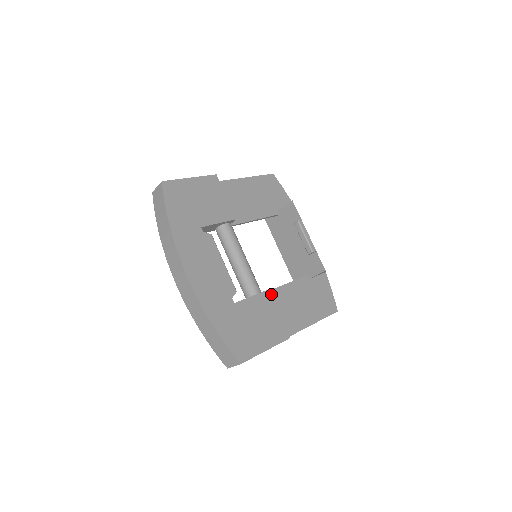
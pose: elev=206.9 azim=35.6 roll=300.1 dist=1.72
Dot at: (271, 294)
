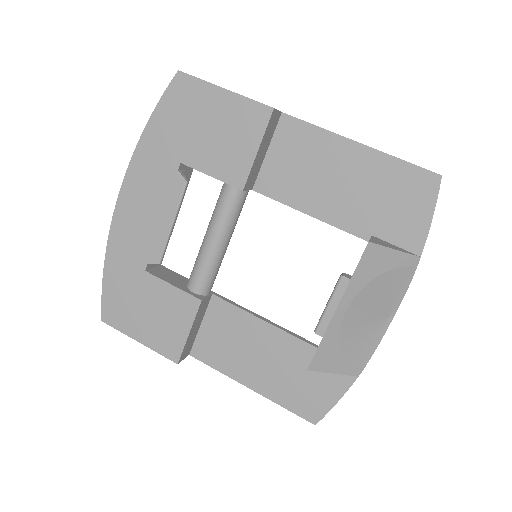
Dot at: (232, 310)
